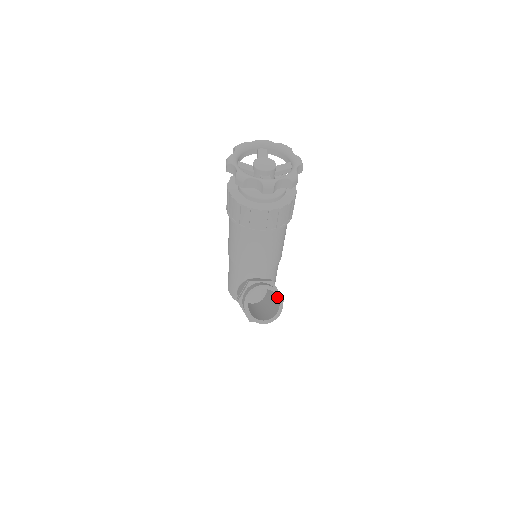
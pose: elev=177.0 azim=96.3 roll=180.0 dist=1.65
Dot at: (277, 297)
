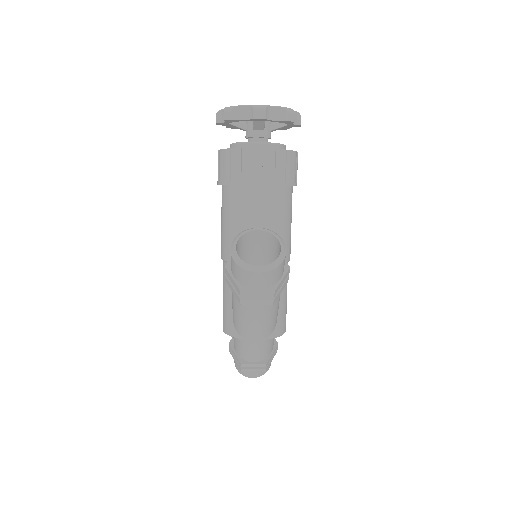
Dot at: (278, 244)
